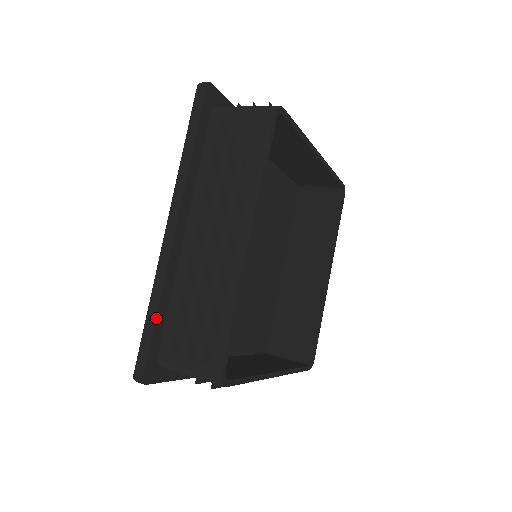
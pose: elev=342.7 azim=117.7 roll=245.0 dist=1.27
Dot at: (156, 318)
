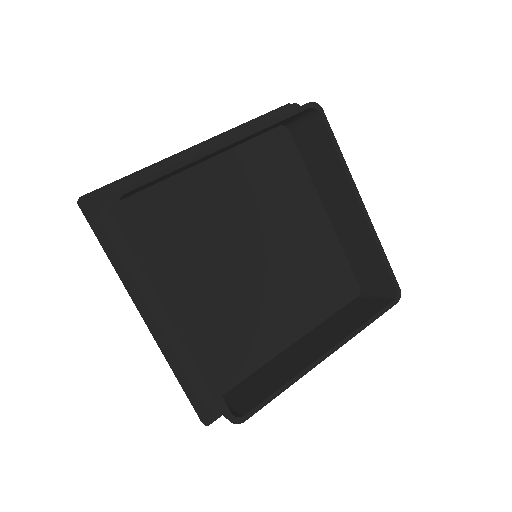
Dot at: (130, 175)
